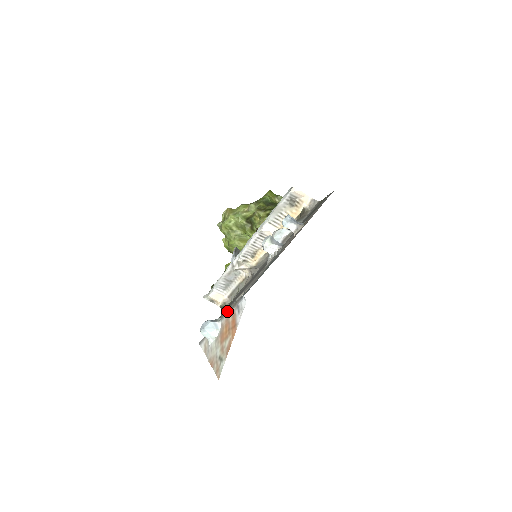
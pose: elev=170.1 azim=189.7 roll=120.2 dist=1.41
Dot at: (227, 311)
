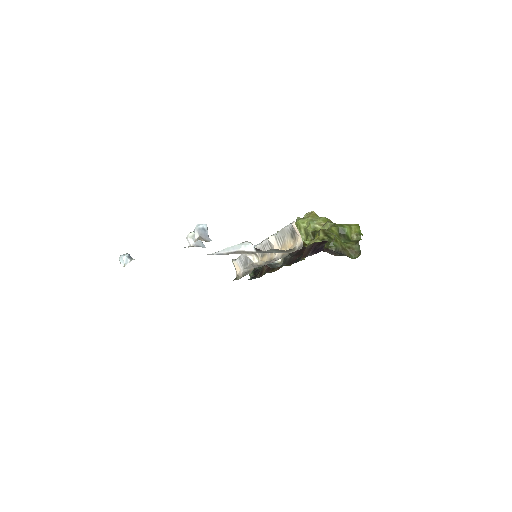
Dot at: occluded
